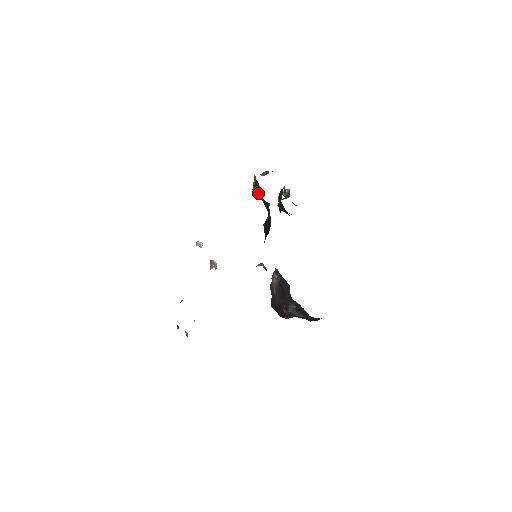
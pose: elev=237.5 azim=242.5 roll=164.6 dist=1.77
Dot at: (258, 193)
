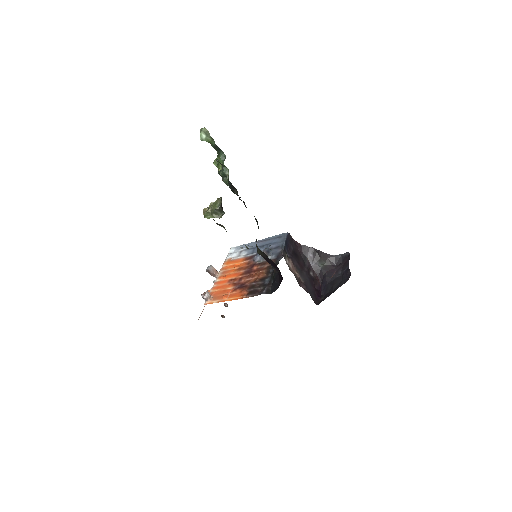
Dot at: occluded
